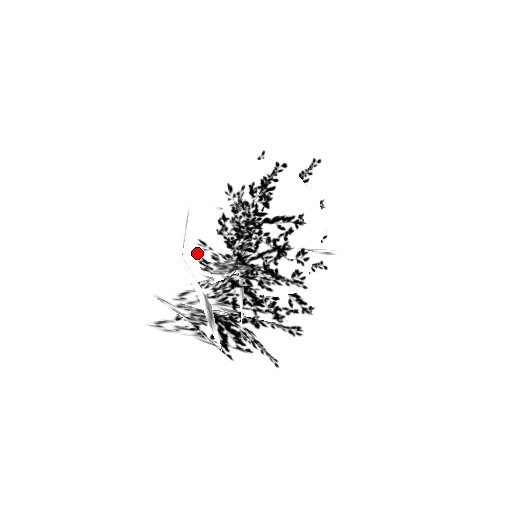
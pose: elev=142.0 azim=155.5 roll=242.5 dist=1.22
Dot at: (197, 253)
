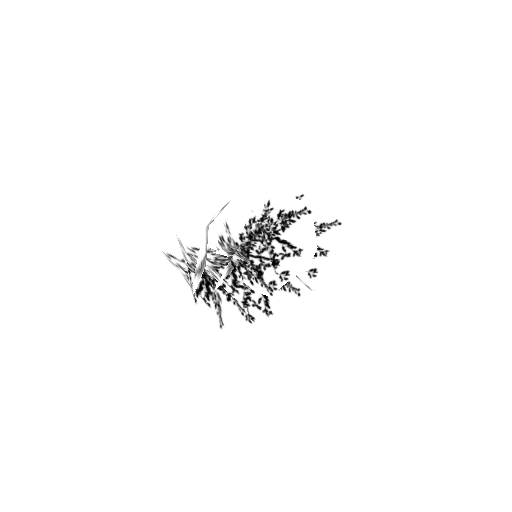
Dot at: (221, 230)
